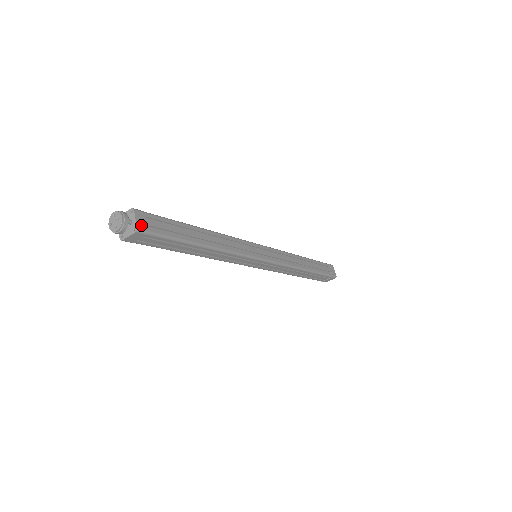
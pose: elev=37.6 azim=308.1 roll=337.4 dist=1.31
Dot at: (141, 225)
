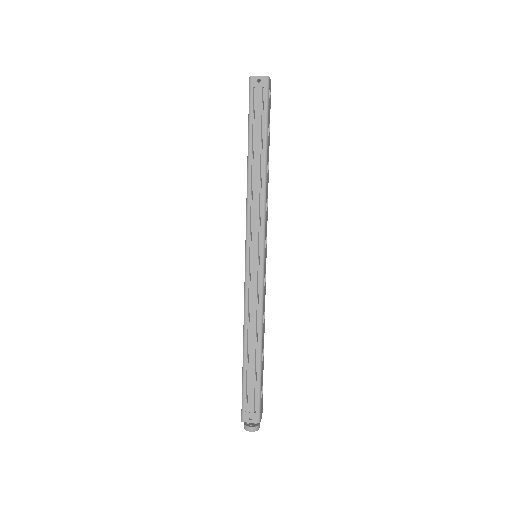
Dot at: occluded
